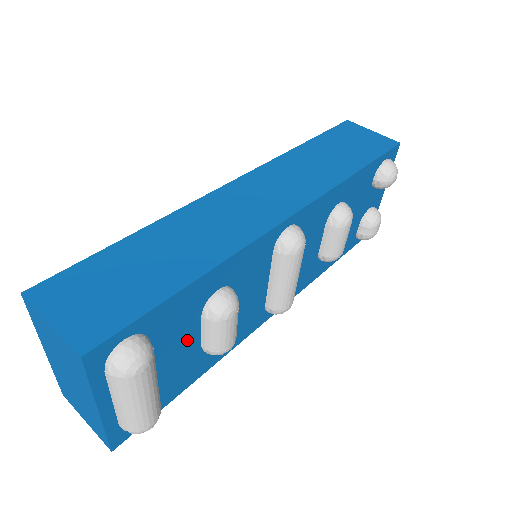
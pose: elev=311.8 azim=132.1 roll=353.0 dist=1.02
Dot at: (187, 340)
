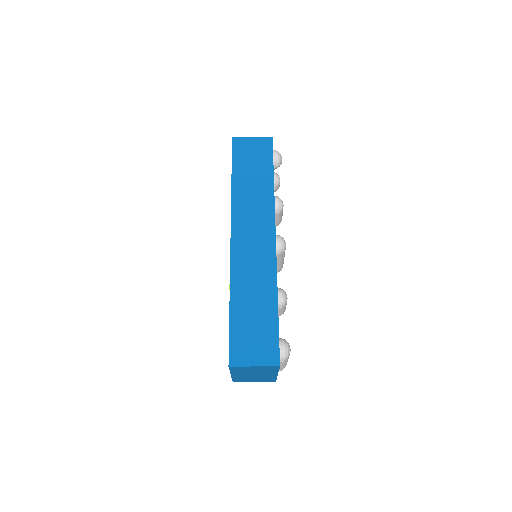
Dot at: occluded
